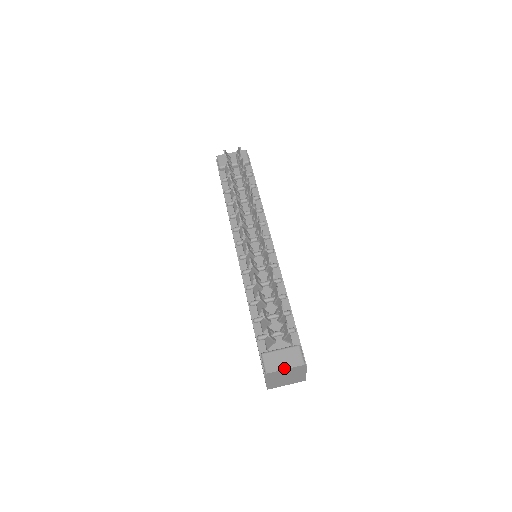
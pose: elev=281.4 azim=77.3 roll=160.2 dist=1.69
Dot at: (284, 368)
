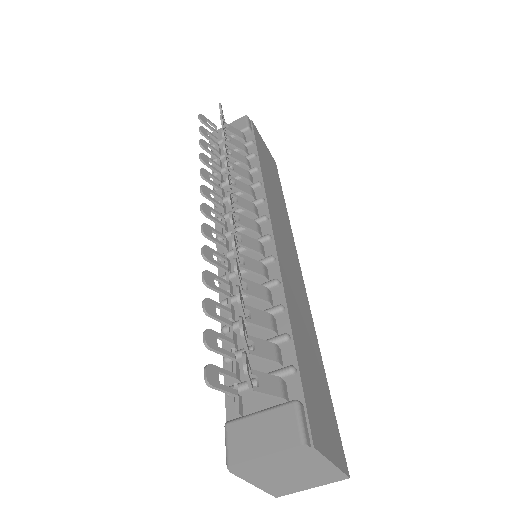
Dot at: (261, 453)
